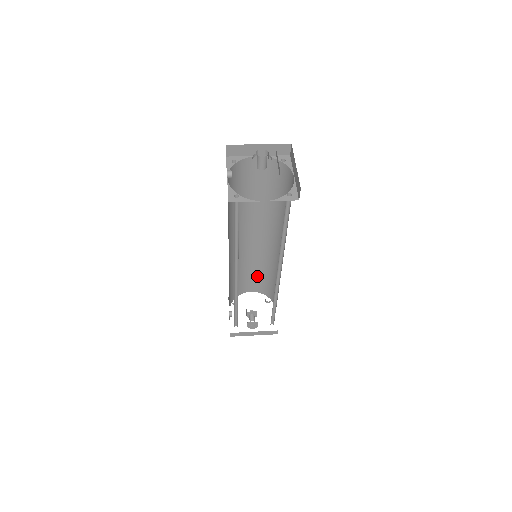
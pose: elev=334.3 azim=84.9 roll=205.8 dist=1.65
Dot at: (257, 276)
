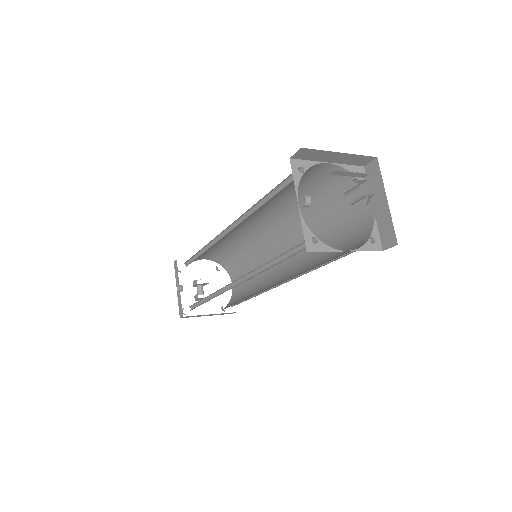
Dot at: (222, 250)
